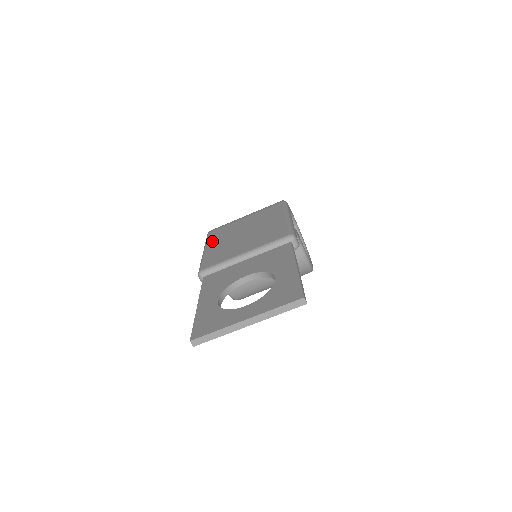
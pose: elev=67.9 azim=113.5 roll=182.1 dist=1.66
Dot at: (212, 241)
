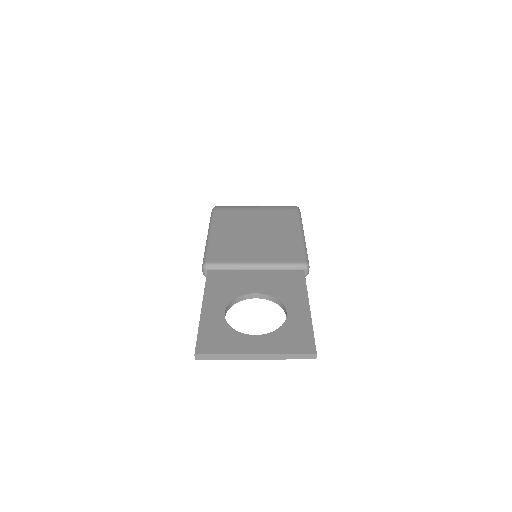
Dot at: (219, 225)
